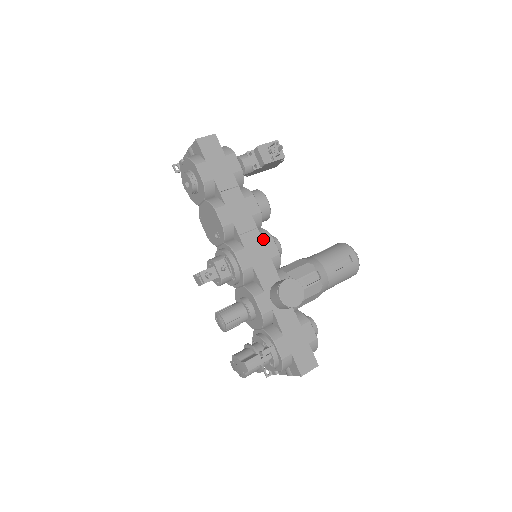
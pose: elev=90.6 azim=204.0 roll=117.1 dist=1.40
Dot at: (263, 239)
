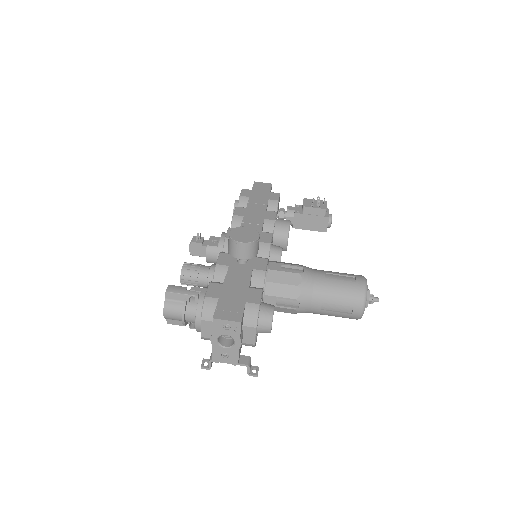
Dot at: (262, 232)
